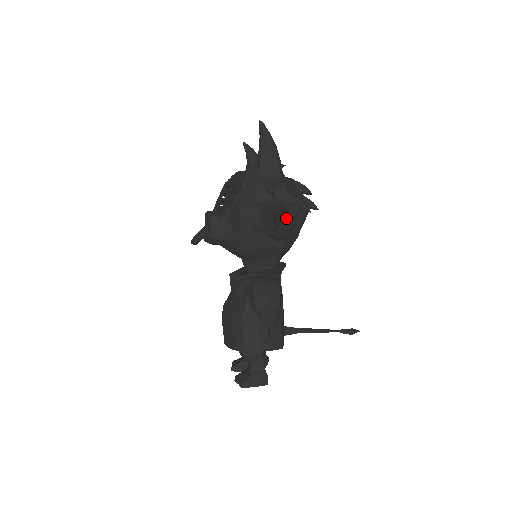
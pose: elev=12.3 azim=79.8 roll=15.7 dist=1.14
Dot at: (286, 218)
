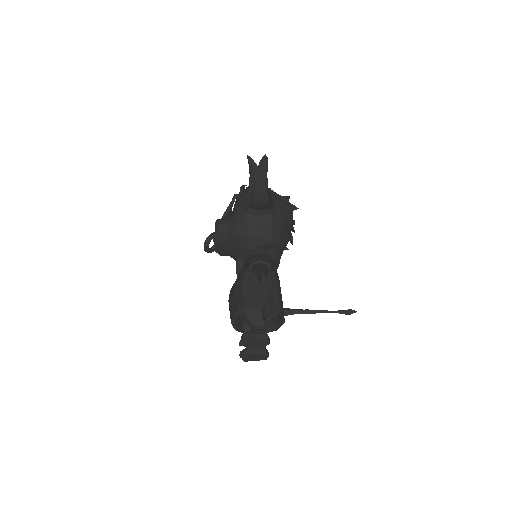
Dot at: (259, 171)
